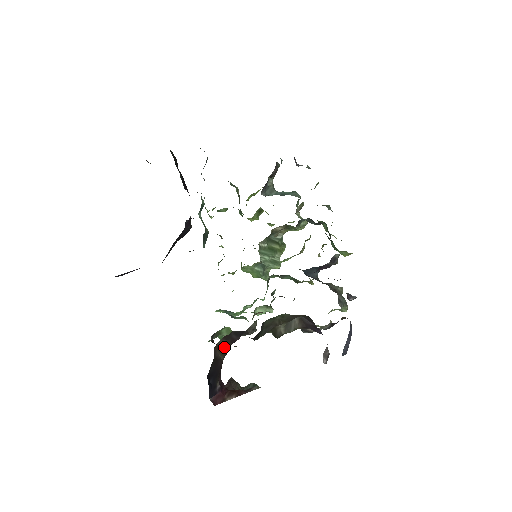
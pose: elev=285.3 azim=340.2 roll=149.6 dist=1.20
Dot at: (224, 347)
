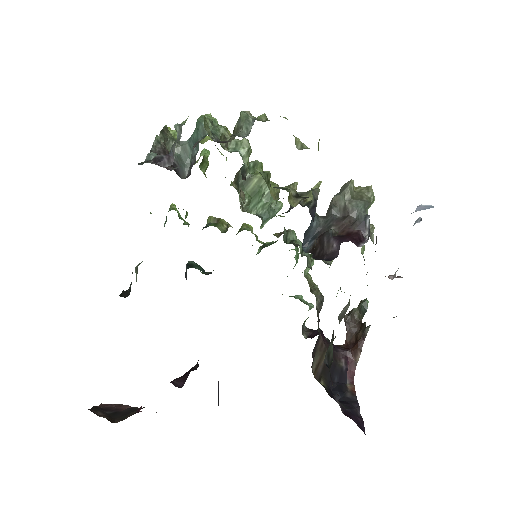
Dot at: (319, 355)
